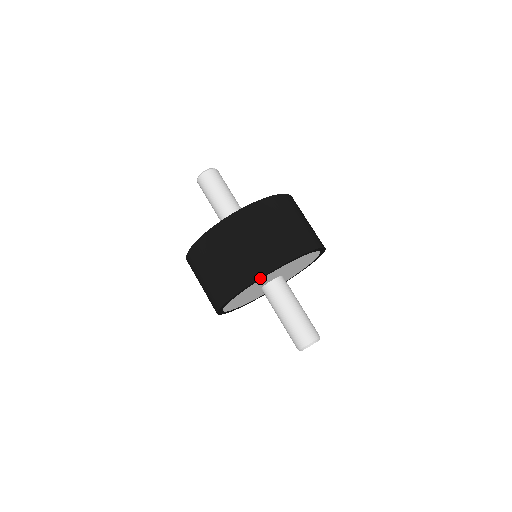
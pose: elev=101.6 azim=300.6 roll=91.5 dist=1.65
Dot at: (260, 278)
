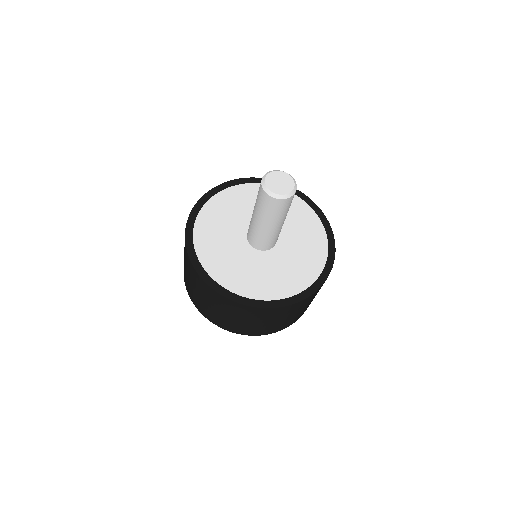
Dot at: (228, 183)
